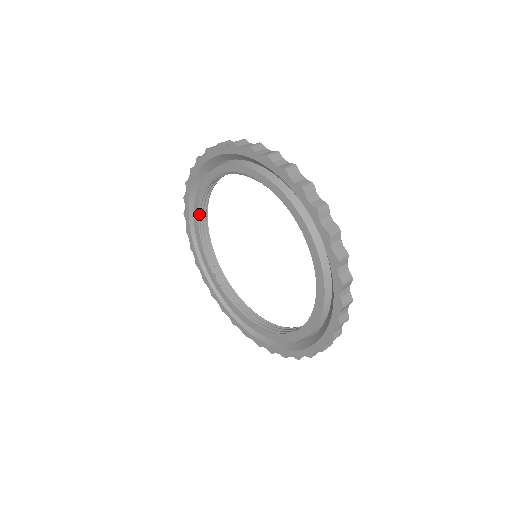
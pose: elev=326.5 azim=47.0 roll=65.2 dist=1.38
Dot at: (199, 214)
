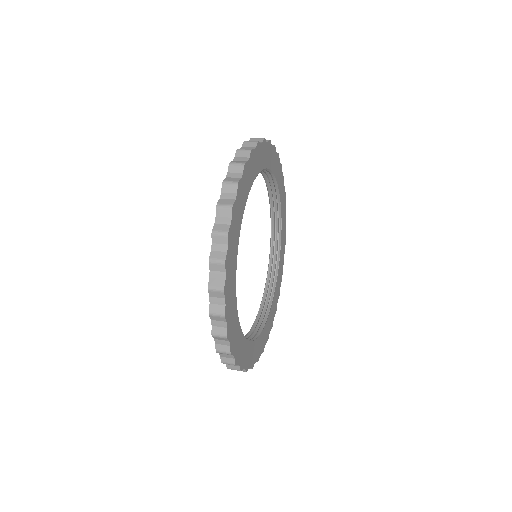
Dot at: (269, 262)
